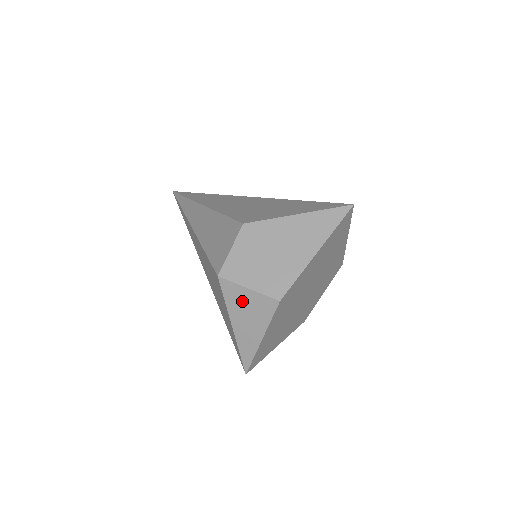
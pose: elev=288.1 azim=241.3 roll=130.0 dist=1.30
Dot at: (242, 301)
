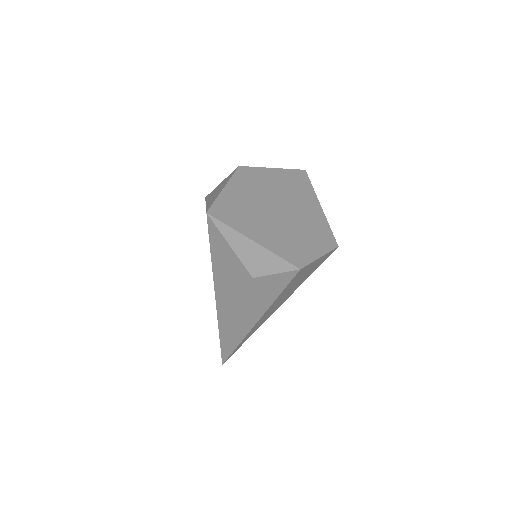
Dot at: (216, 189)
